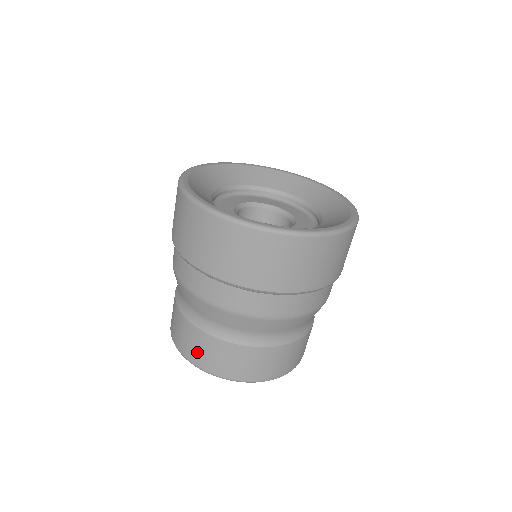
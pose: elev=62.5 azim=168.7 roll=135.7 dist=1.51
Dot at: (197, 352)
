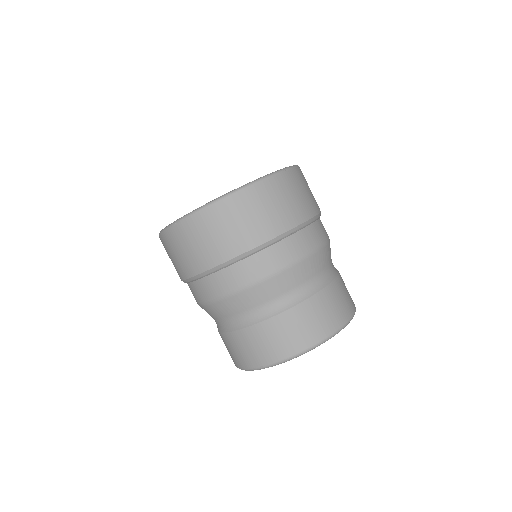
Dot at: (279, 344)
